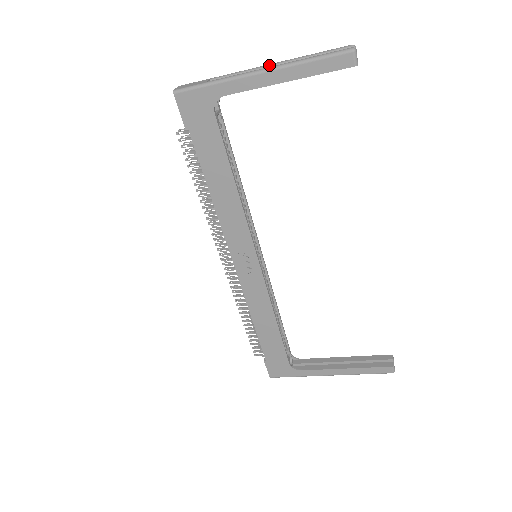
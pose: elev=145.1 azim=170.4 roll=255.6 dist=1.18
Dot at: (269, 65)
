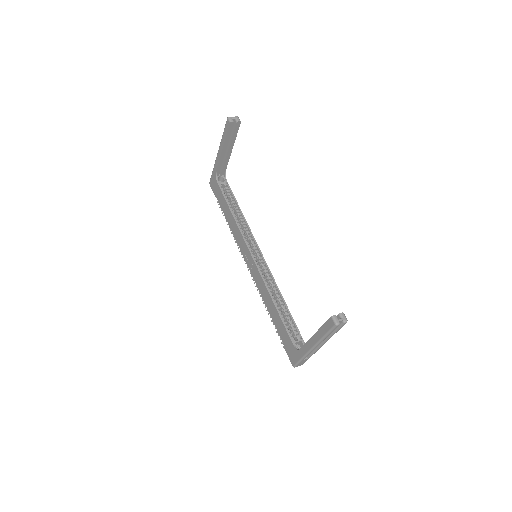
Dot at: occluded
